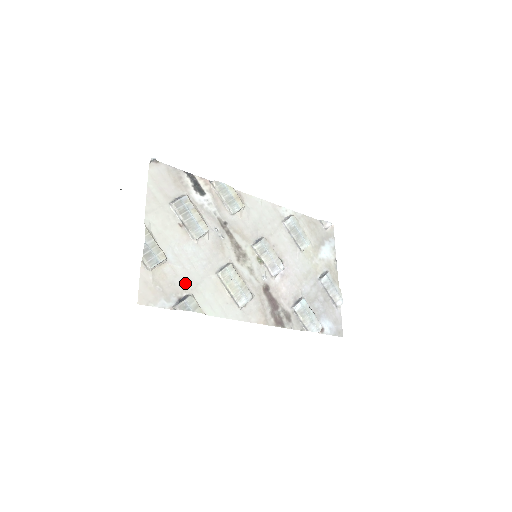
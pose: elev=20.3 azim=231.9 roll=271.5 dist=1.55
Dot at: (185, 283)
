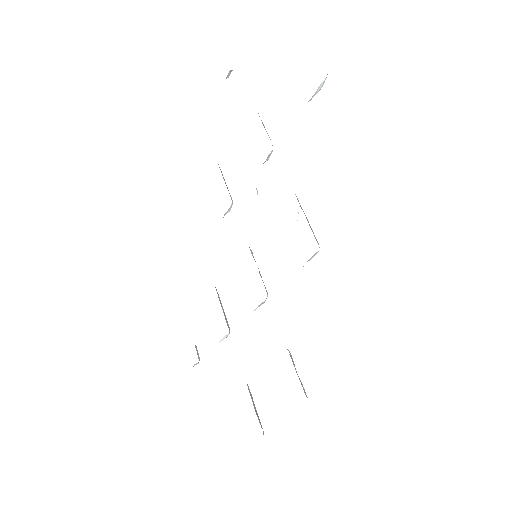
Dot at: occluded
